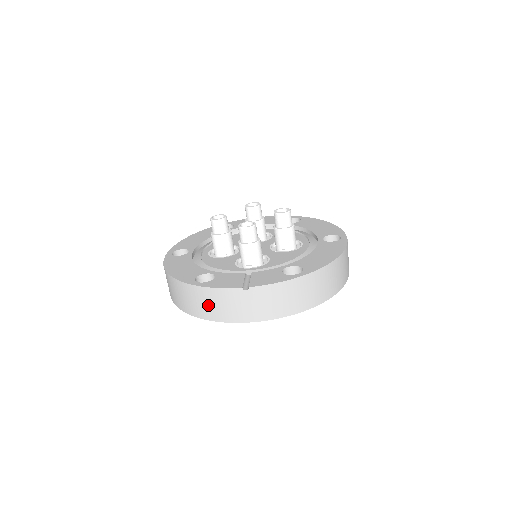
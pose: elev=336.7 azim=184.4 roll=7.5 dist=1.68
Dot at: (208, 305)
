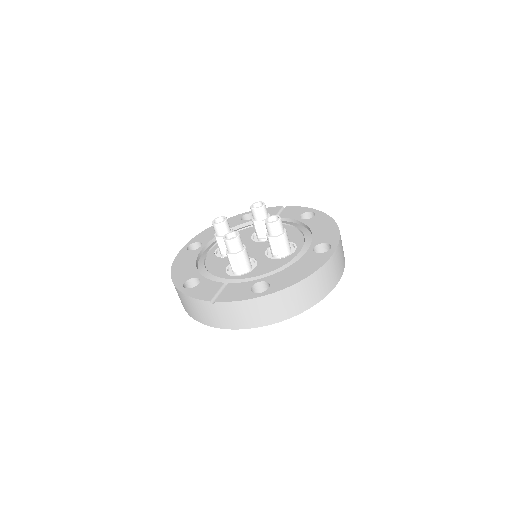
Dot at: (191, 308)
